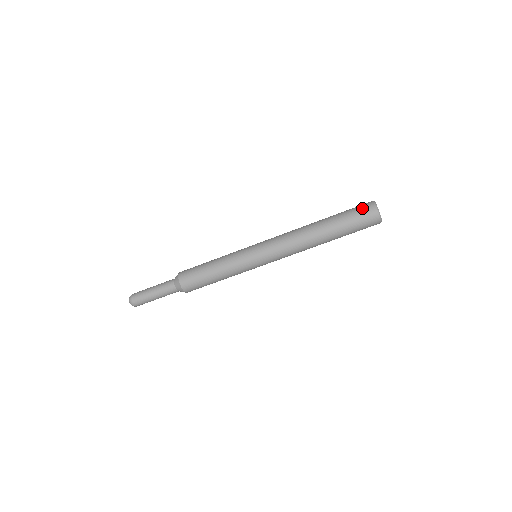
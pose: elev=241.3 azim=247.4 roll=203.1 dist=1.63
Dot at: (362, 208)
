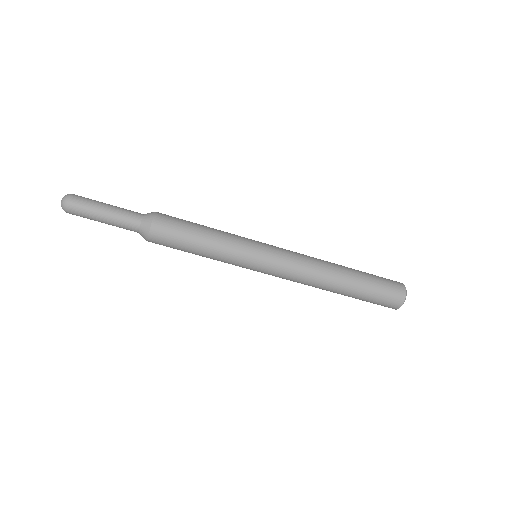
Dot at: (389, 279)
